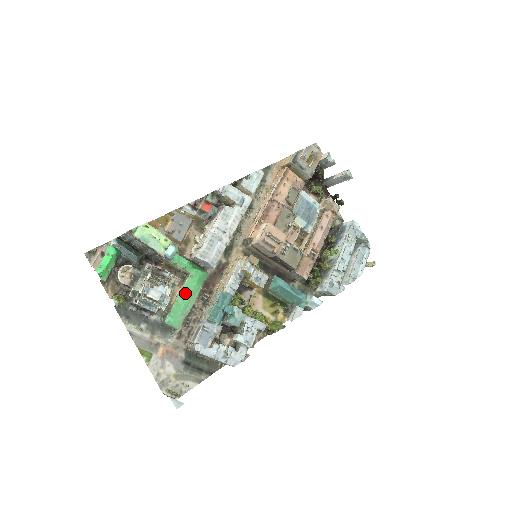
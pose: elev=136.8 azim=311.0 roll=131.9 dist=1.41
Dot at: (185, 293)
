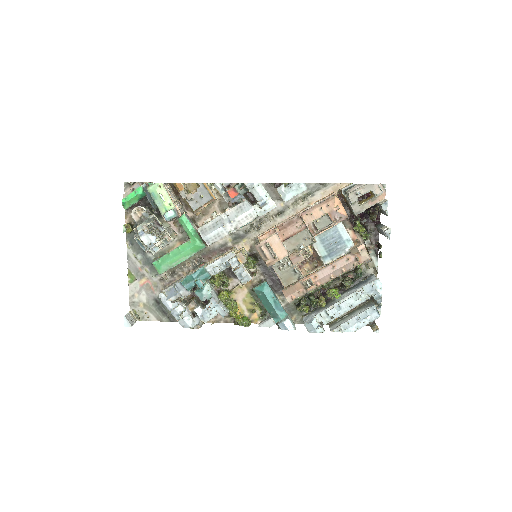
Dot at: (178, 251)
